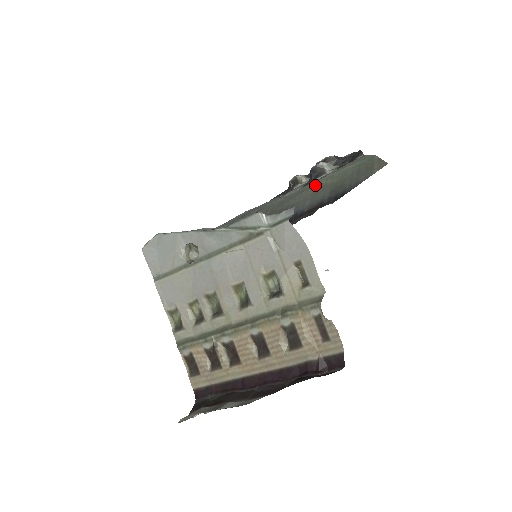
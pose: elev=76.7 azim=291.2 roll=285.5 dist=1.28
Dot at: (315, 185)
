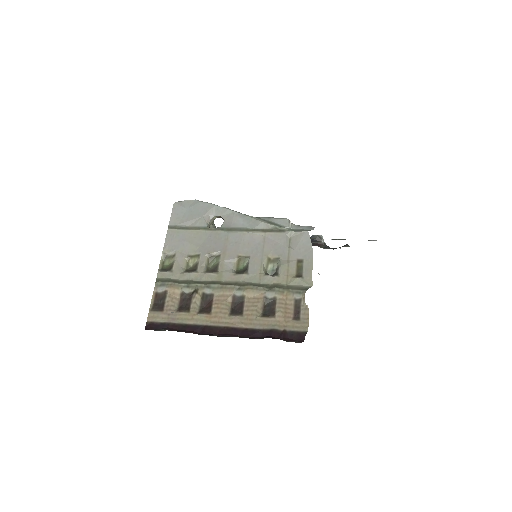
Dot at: occluded
